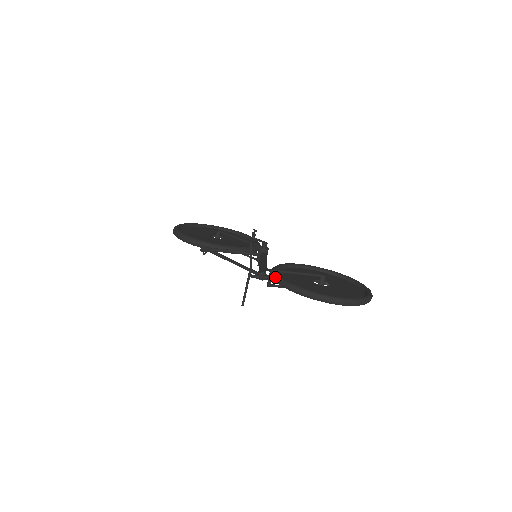
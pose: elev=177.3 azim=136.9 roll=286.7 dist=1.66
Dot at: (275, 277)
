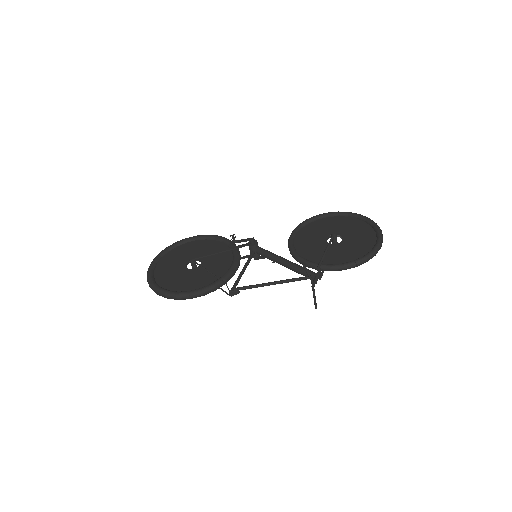
Dot at: (320, 268)
